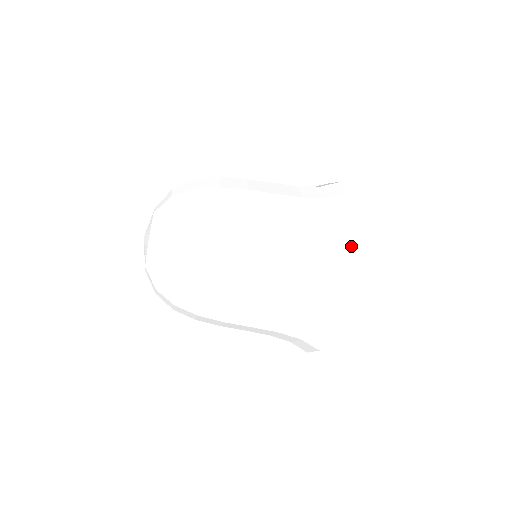
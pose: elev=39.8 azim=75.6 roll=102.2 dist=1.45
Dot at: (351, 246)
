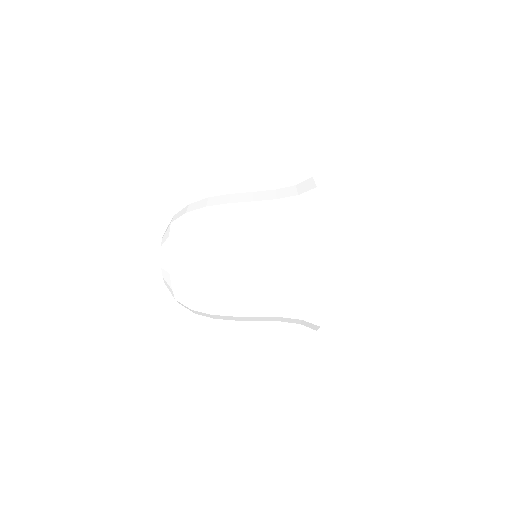
Dot at: (316, 203)
